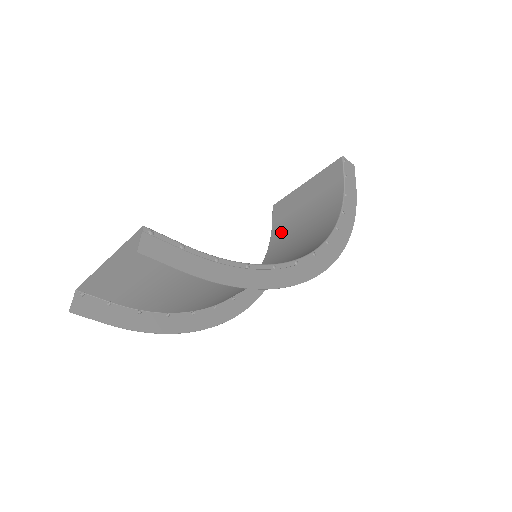
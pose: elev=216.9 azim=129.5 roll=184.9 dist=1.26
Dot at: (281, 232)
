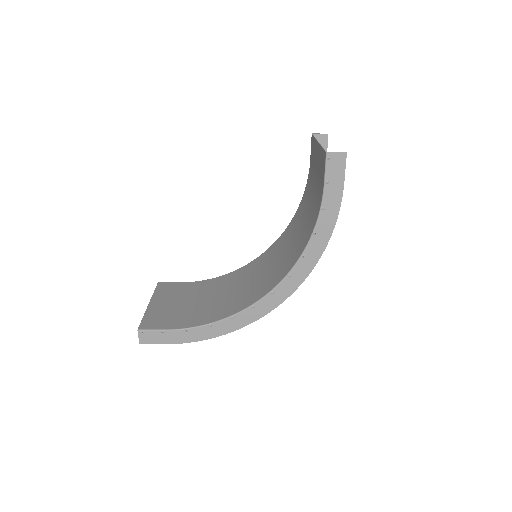
Dot at: (309, 182)
